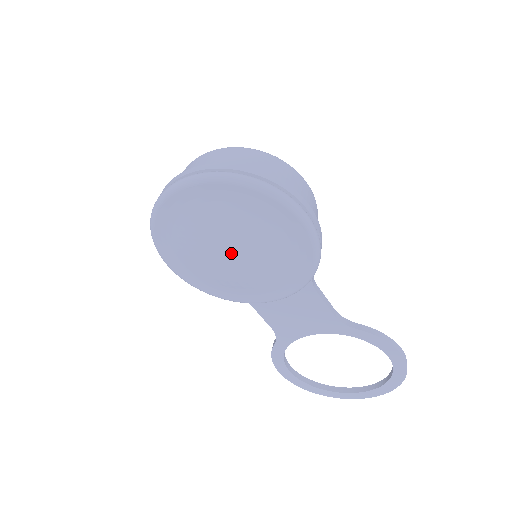
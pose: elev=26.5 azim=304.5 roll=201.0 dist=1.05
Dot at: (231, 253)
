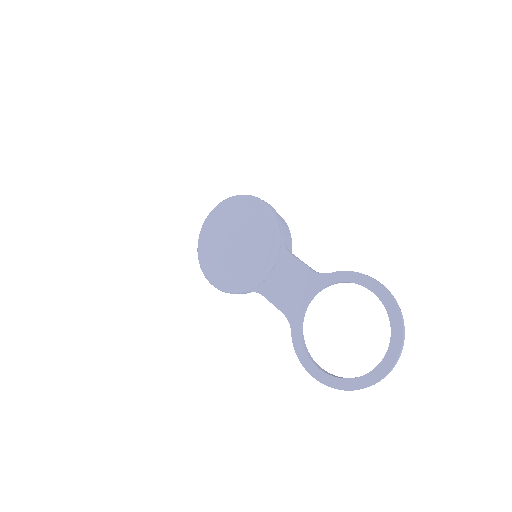
Dot at: (232, 240)
